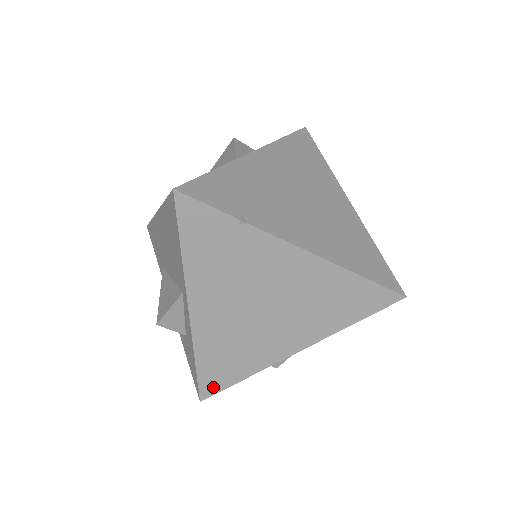
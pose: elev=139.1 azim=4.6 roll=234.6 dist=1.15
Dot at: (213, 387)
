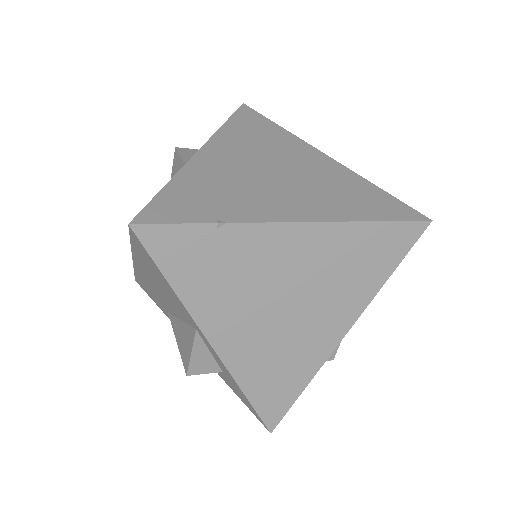
Dot at: (276, 412)
